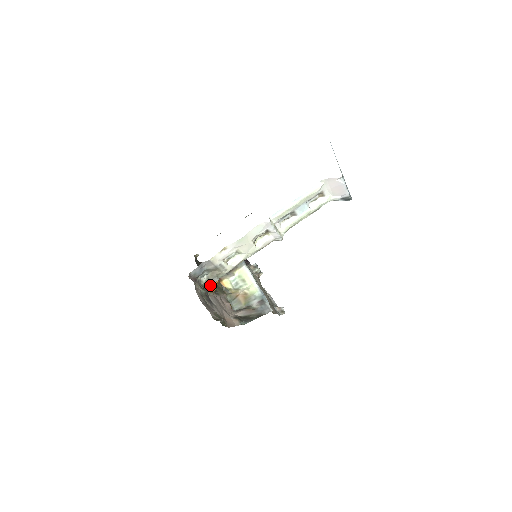
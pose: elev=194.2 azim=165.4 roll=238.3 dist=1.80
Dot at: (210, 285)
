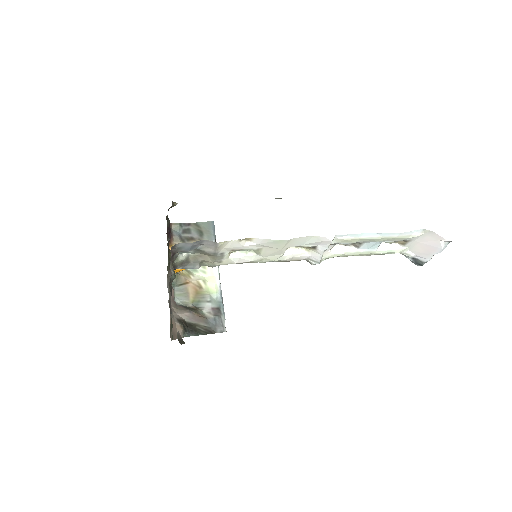
Dot at: occluded
